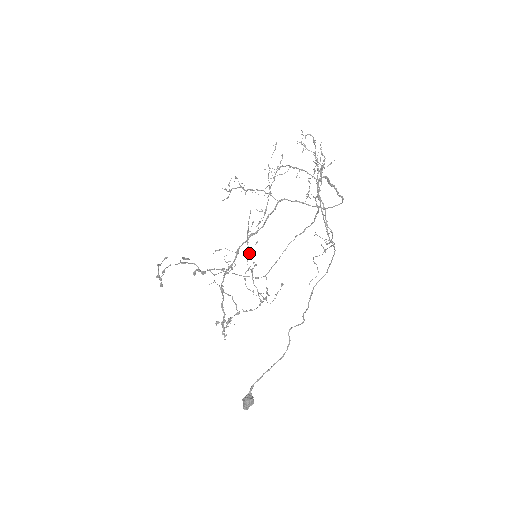
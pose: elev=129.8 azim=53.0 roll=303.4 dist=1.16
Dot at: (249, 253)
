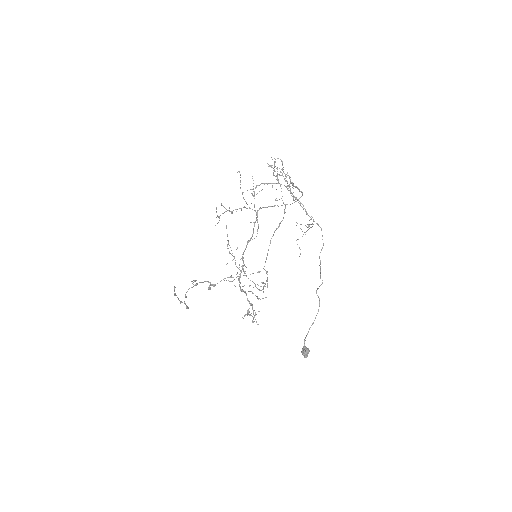
Dot at: occluded
